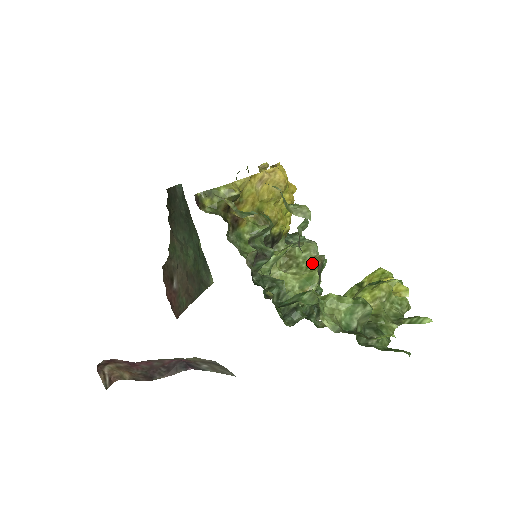
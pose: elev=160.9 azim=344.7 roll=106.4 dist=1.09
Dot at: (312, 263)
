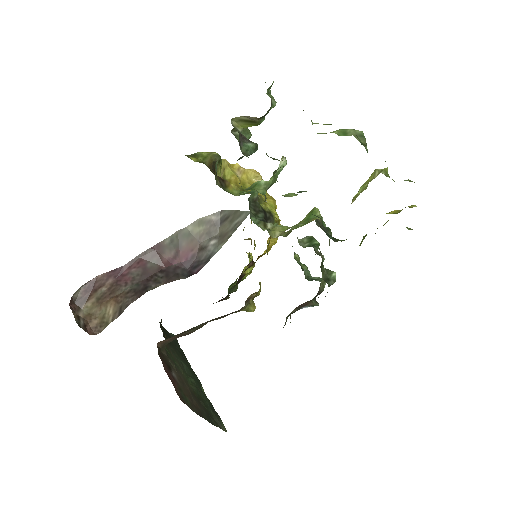
Dot at: occluded
